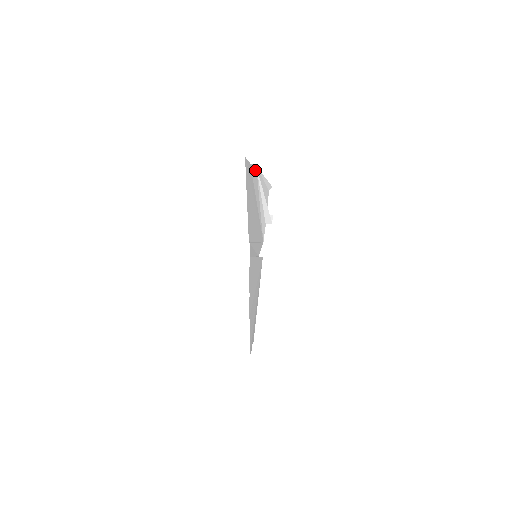
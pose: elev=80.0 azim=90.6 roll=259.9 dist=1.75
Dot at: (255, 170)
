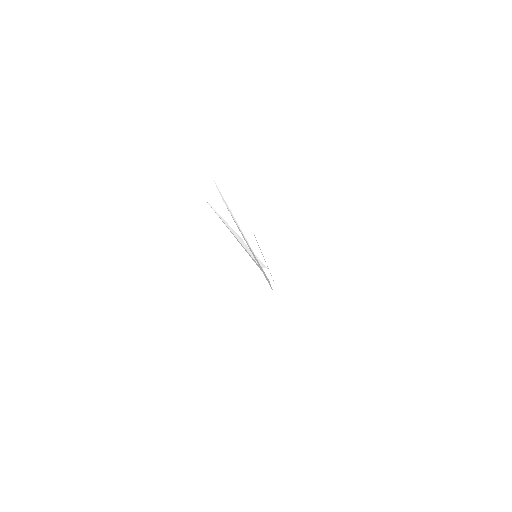
Dot at: occluded
